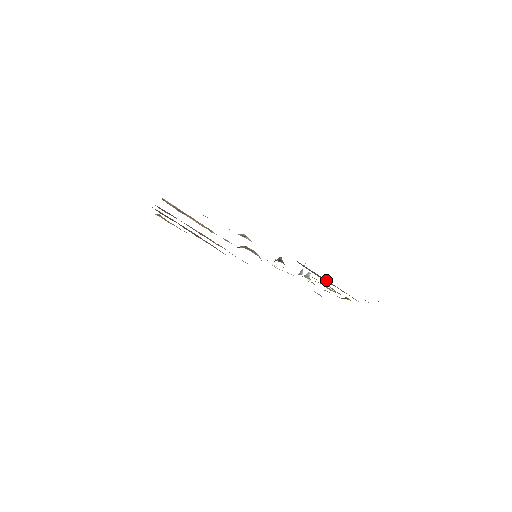
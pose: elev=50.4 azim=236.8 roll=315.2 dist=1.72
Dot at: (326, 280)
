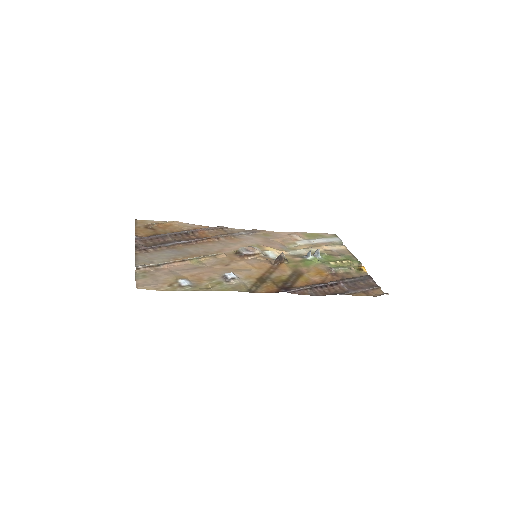
Dot at: (329, 284)
